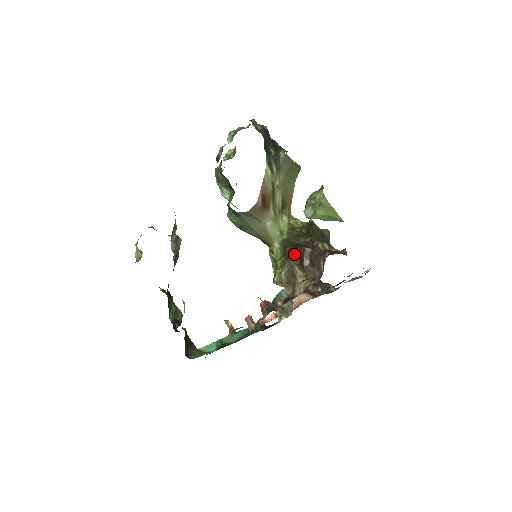
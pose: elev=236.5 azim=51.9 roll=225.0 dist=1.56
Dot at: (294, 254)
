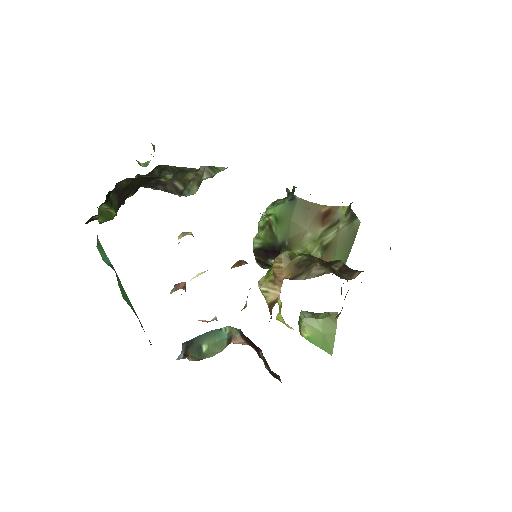
Dot at: occluded
